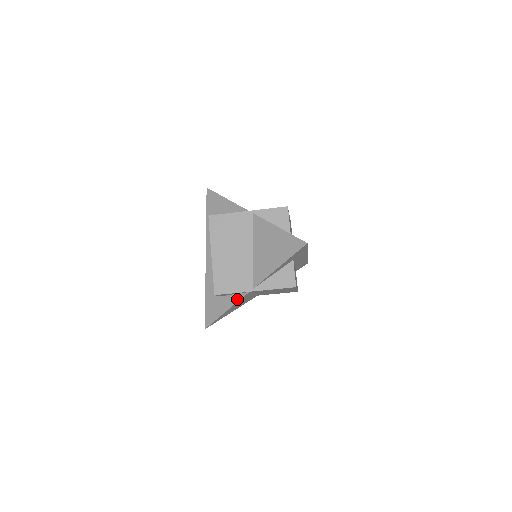
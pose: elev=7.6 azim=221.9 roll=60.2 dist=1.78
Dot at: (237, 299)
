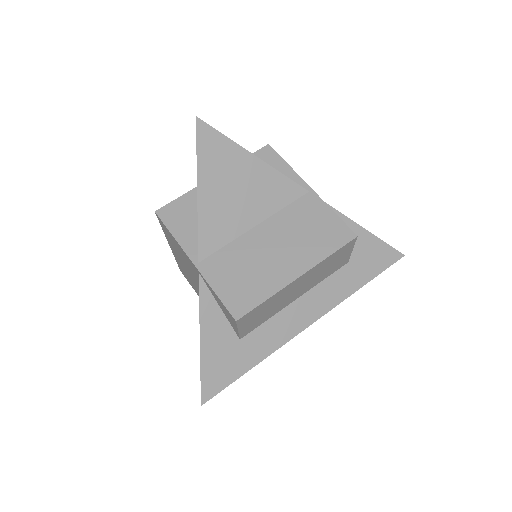
Dot at: occluded
